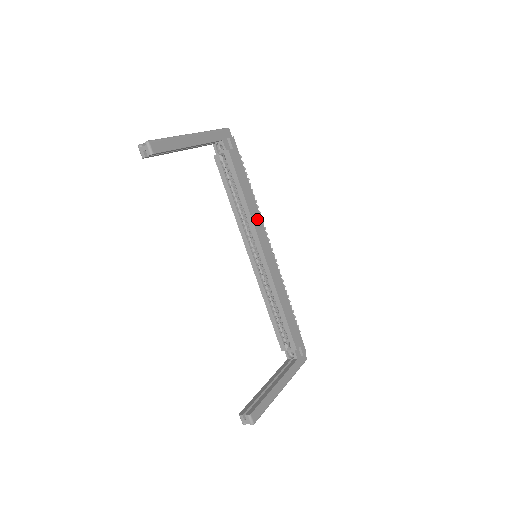
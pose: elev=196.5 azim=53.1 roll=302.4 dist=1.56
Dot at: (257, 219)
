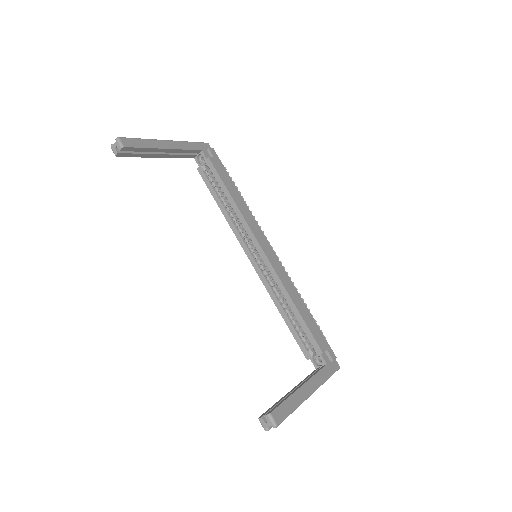
Dot at: (250, 219)
